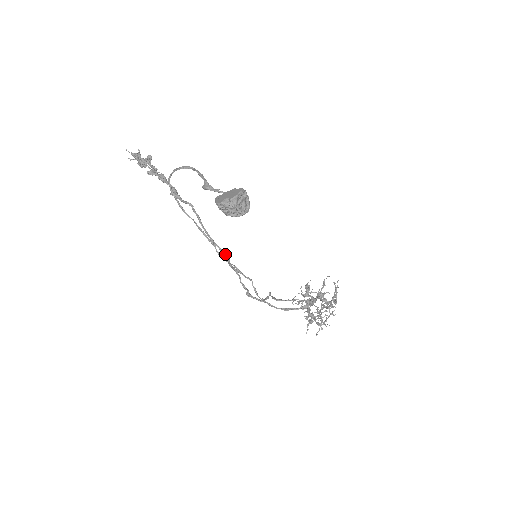
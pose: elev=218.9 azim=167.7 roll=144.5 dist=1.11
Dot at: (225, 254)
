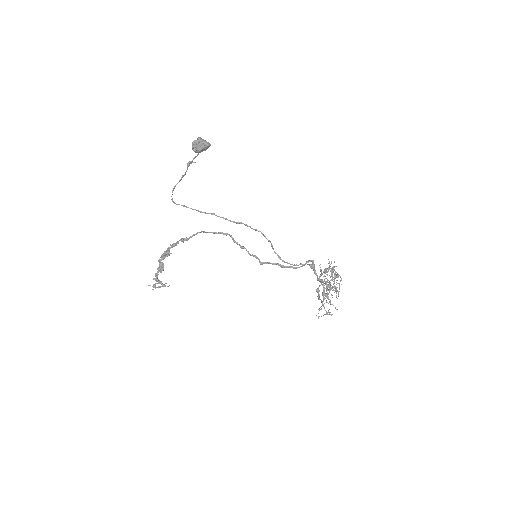
Dot at: (227, 234)
